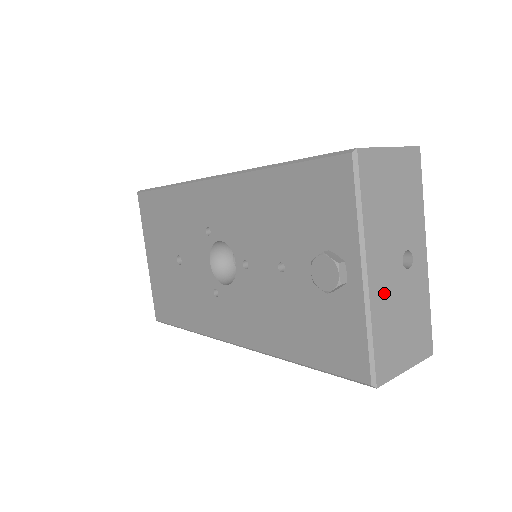
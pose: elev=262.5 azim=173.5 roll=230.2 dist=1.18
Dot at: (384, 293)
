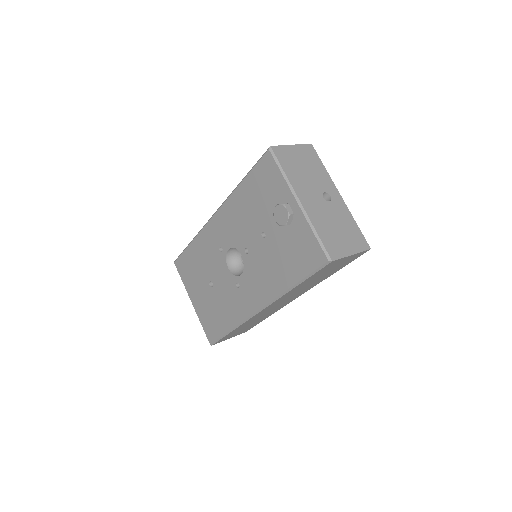
Dot at: (316, 212)
